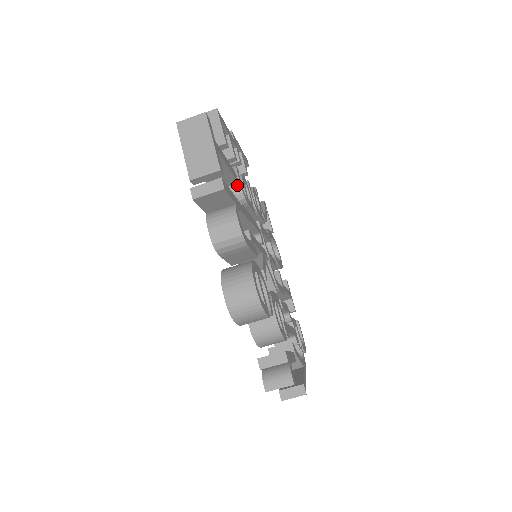
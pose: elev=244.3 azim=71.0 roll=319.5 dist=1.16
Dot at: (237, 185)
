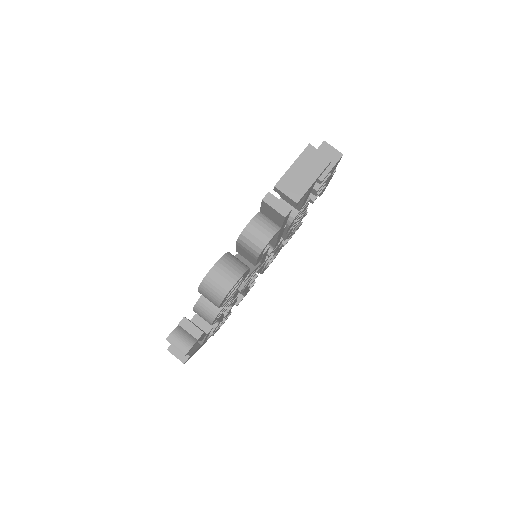
Dot at: (297, 210)
